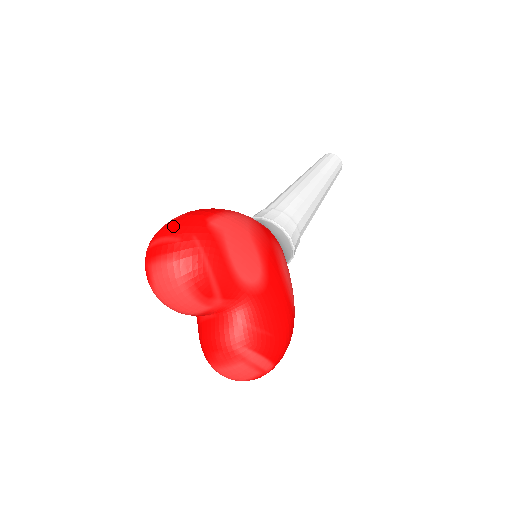
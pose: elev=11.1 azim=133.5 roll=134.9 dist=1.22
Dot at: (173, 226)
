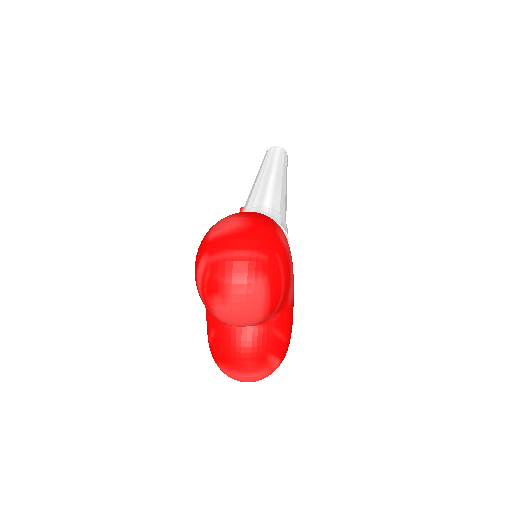
Dot at: (253, 239)
